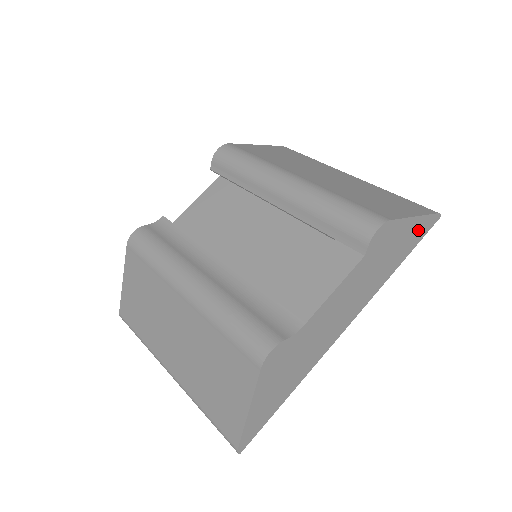
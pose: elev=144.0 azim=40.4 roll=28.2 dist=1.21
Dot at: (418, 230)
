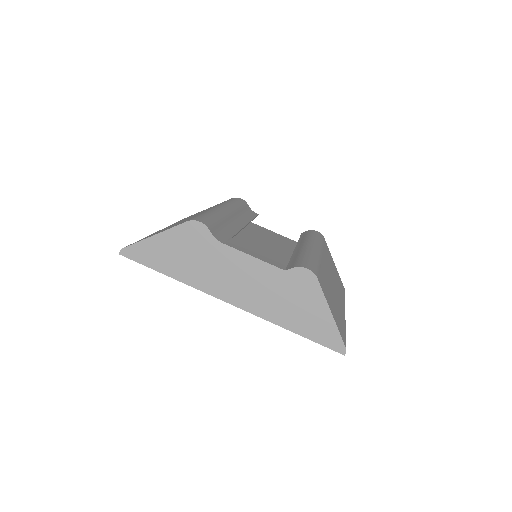
Dot at: (324, 330)
